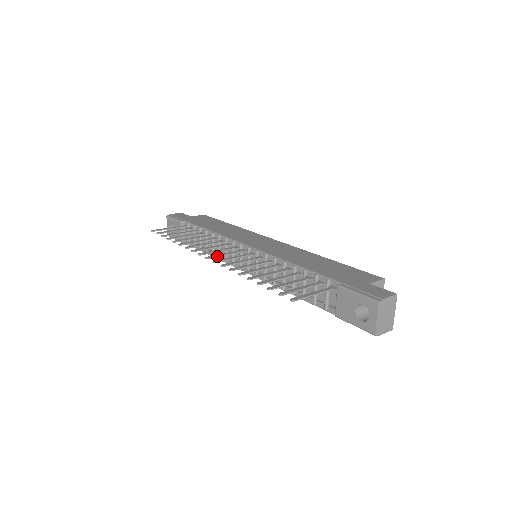
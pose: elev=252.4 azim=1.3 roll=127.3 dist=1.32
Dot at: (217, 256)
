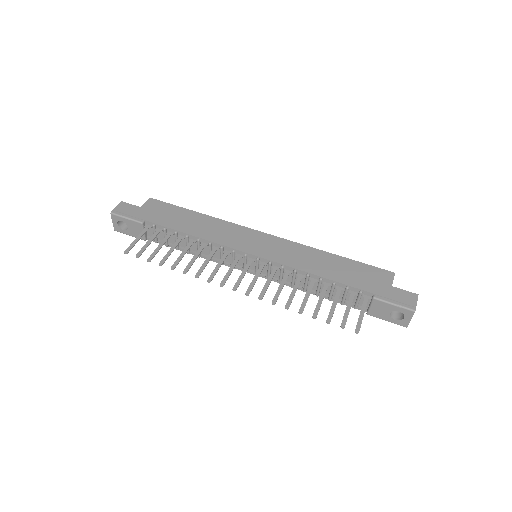
Dot at: (240, 282)
